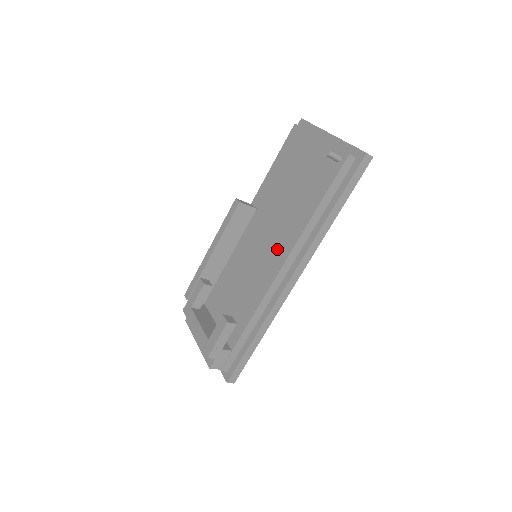
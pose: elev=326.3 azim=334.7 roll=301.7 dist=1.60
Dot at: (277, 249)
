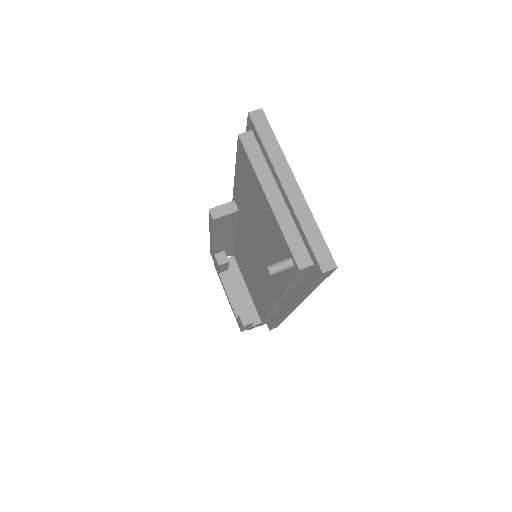
Dot at: (266, 283)
